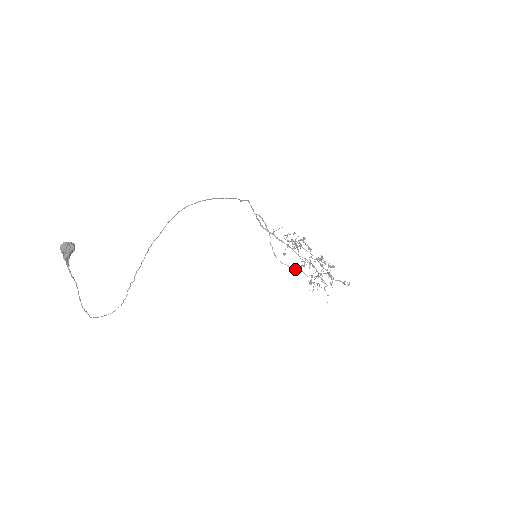
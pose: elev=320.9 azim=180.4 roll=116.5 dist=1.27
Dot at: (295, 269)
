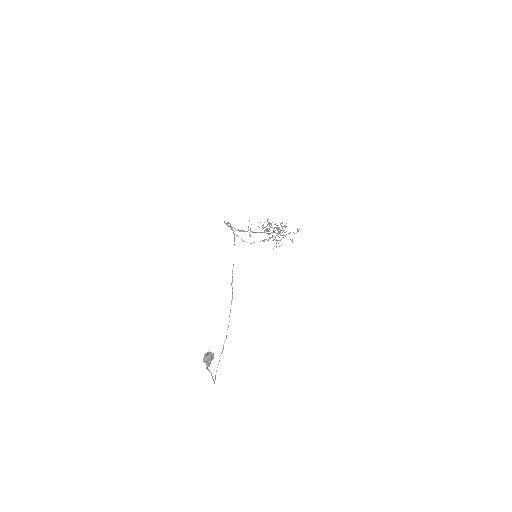
Dot at: (260, 241)
